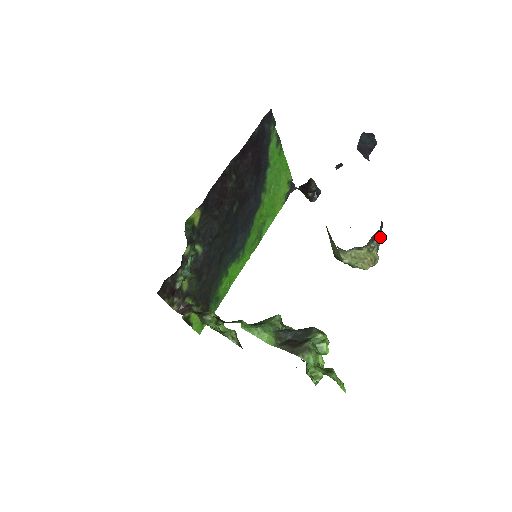
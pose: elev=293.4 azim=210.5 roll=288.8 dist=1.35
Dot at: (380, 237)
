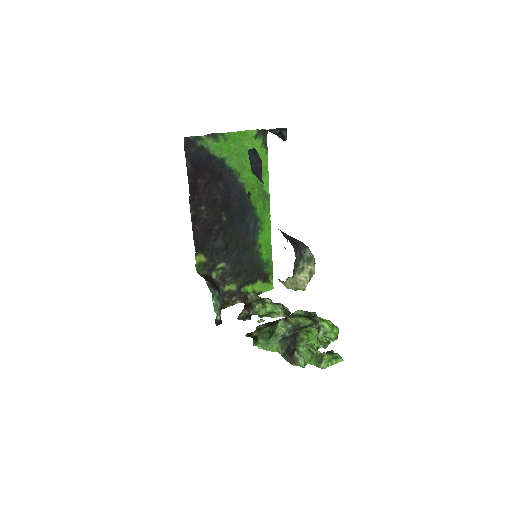
Dot at: (307, 248)
